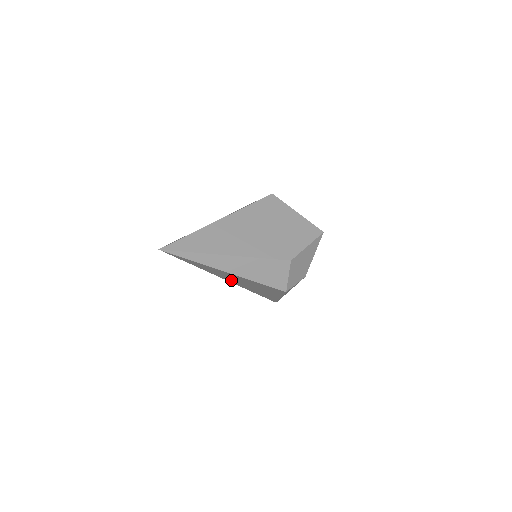
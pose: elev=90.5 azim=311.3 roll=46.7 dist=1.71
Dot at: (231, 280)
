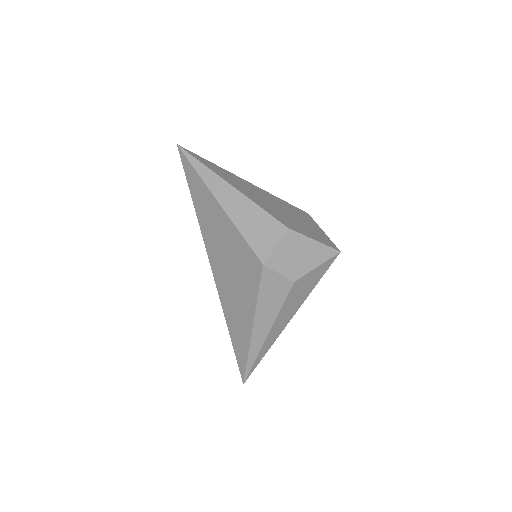
Dot at: (215, 258)
